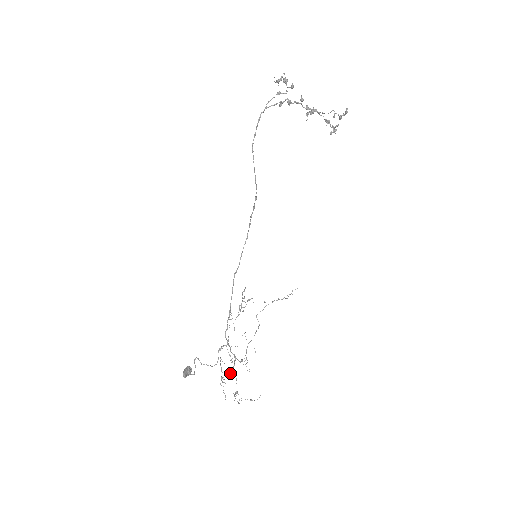
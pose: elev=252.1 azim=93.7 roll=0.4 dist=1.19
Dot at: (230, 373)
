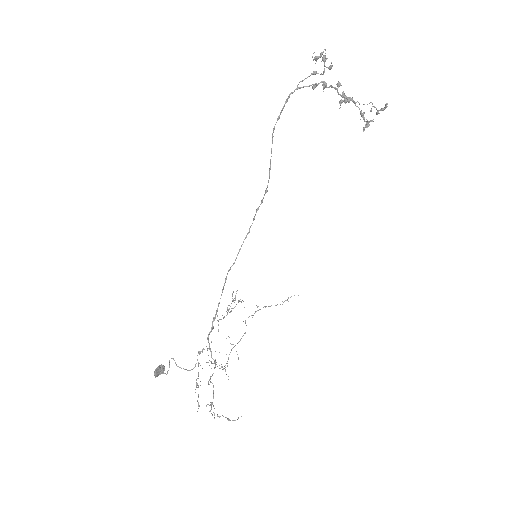
Dot at: (208, 382)
